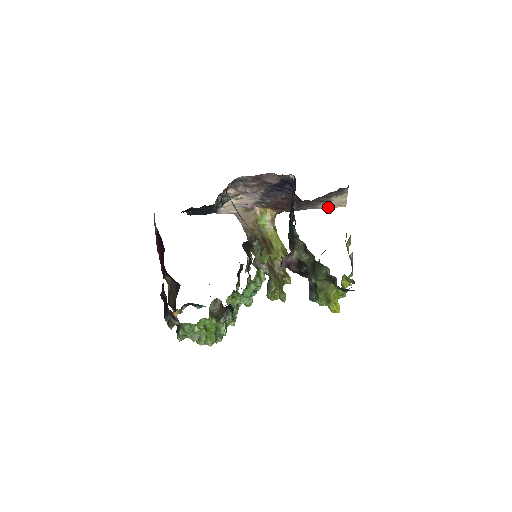
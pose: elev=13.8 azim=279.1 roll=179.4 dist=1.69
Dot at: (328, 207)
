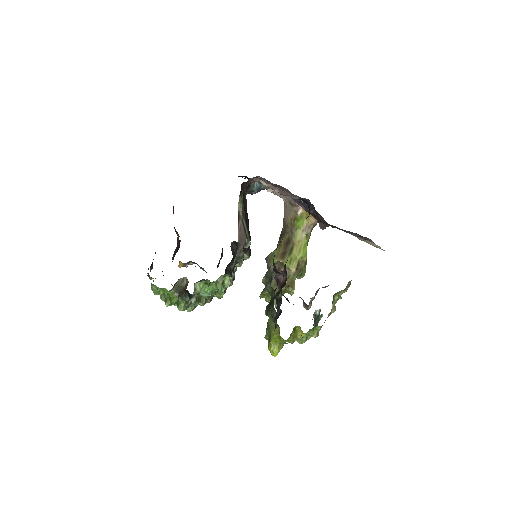
Dot at: (368, 243)
